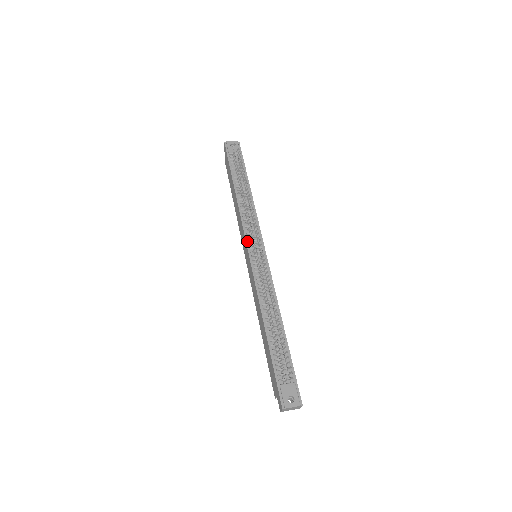
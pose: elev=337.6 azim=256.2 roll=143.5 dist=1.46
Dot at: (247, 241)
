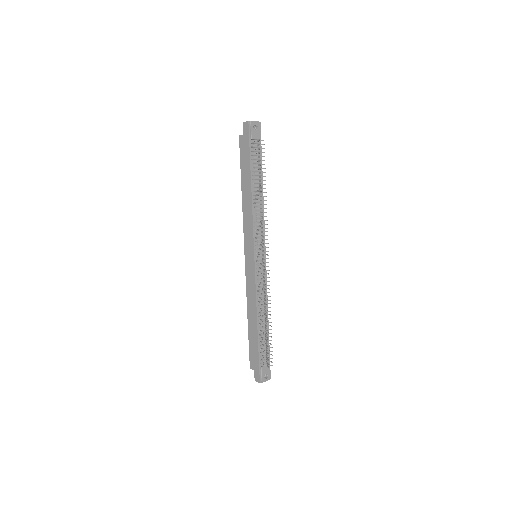
Dot at: (255, 245)
